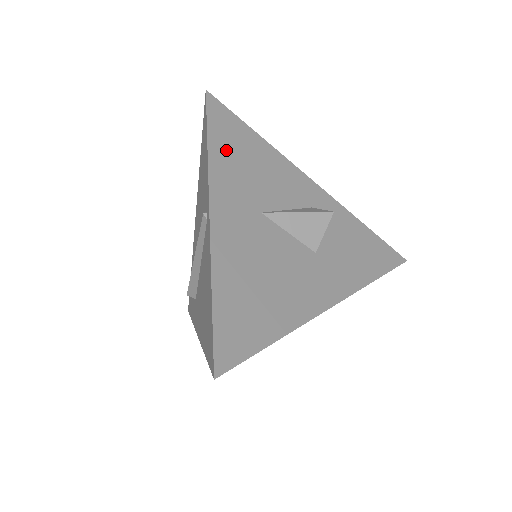
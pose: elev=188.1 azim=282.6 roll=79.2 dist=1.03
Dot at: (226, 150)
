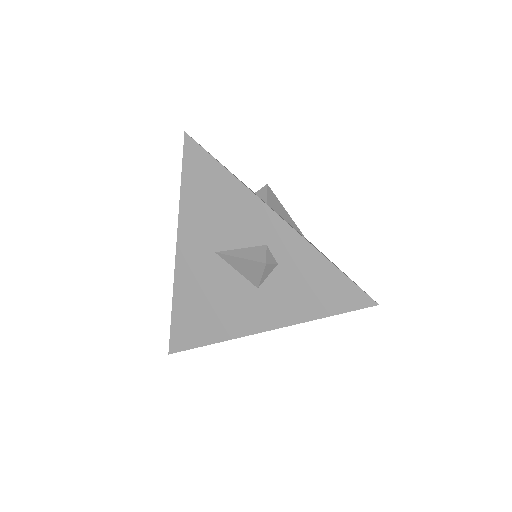
Dot at: (194, 196)
